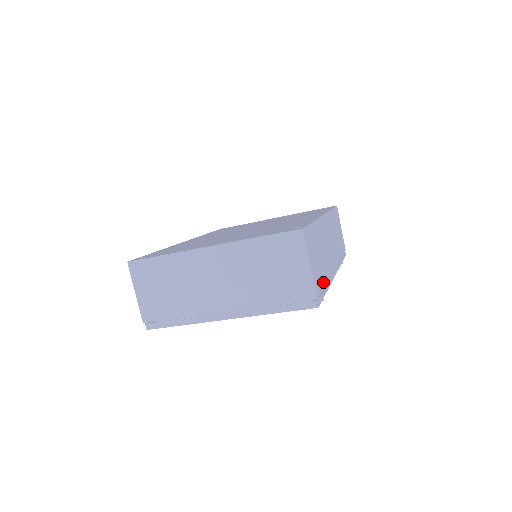
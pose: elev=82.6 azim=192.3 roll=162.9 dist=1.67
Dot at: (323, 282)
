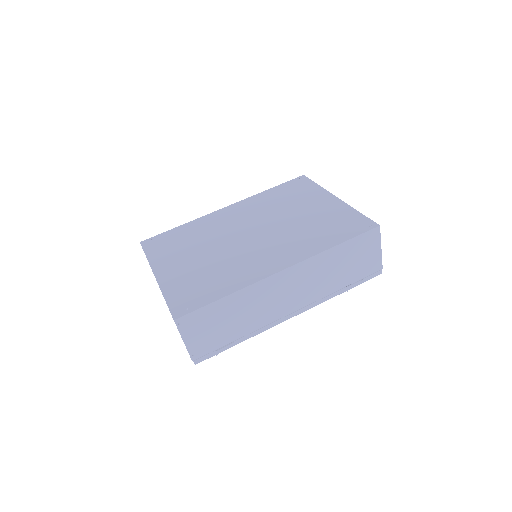
Dot at: (226, 341)
